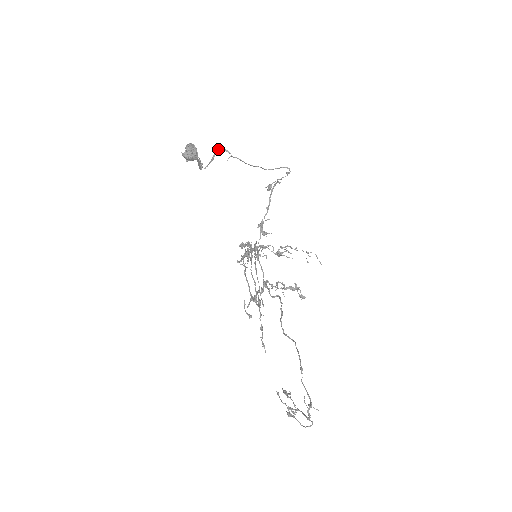
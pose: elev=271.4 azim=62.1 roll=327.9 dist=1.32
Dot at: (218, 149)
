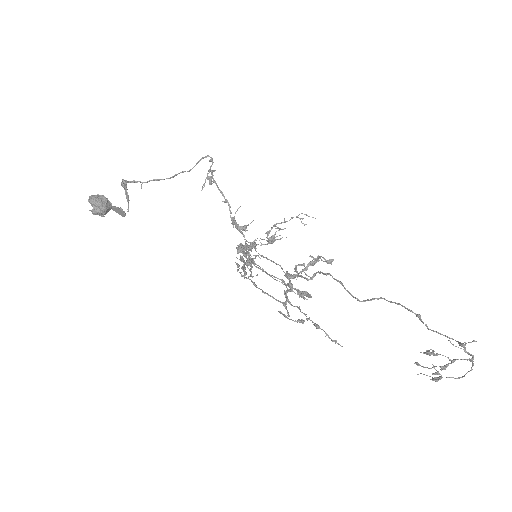
Dot at: (124, 184)
